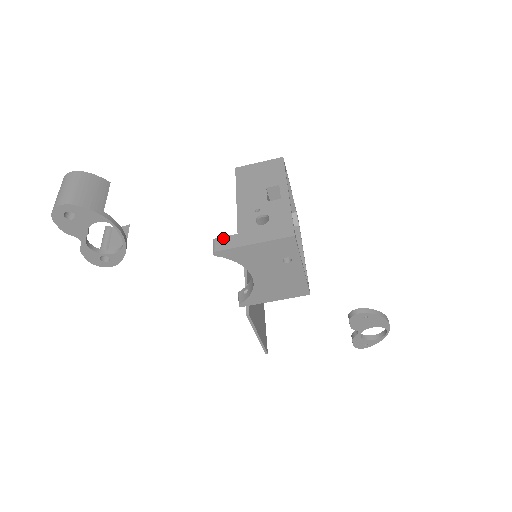
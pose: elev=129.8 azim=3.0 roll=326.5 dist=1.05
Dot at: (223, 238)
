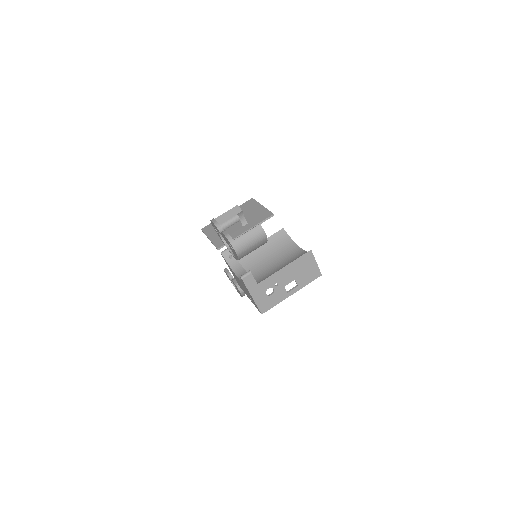
Dot at: (253, 278)
